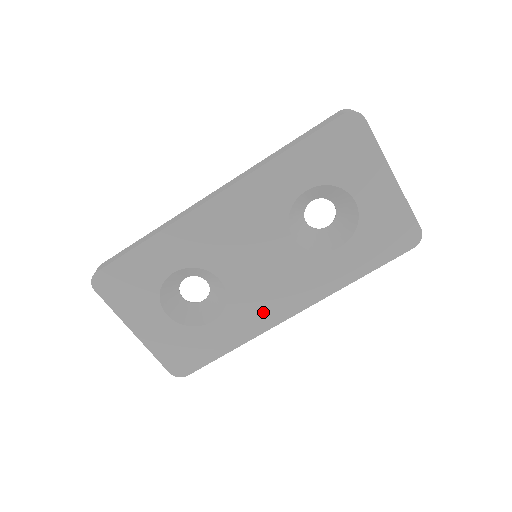
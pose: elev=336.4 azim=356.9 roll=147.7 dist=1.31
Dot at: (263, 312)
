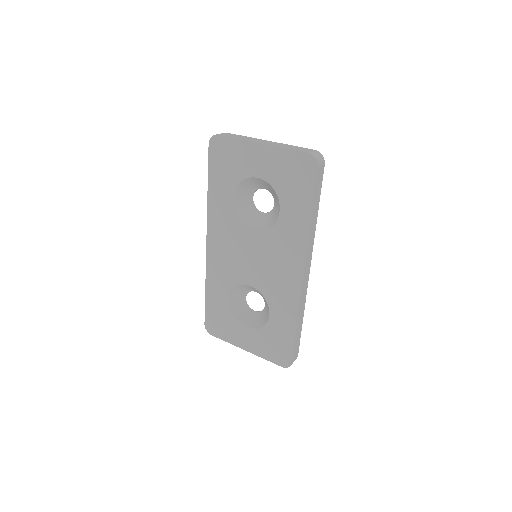
Dot at: (286, 288)
